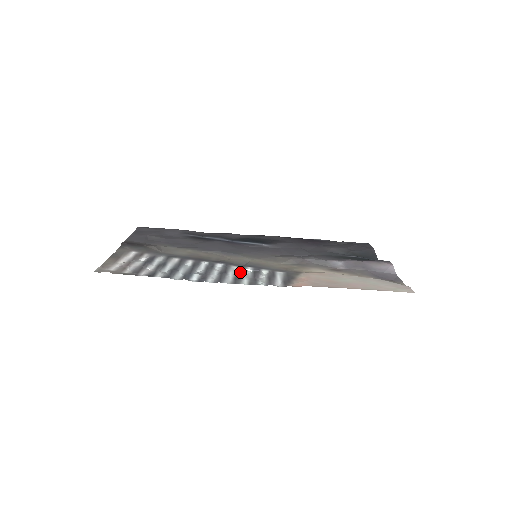
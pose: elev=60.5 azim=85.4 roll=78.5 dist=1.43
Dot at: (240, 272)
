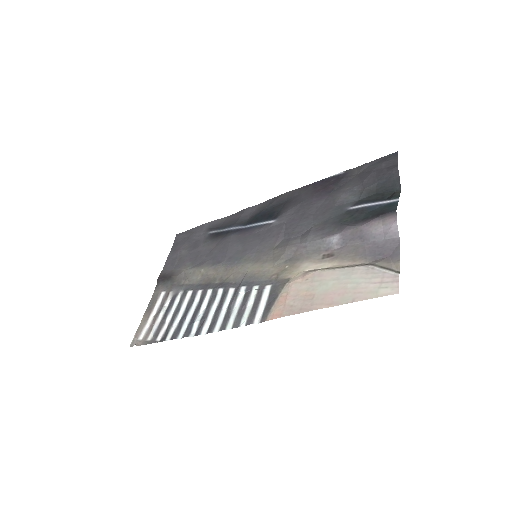
Dot at: (231, 304)
